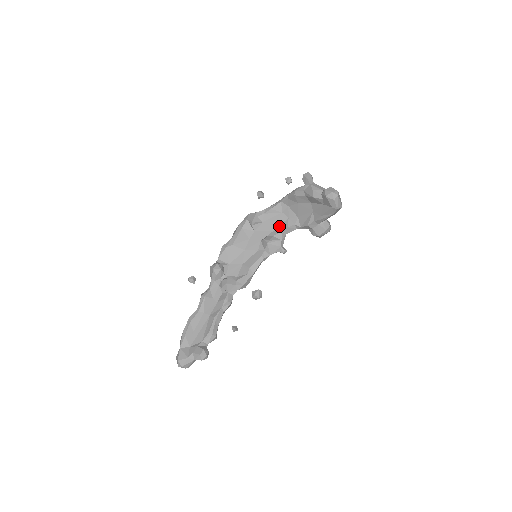
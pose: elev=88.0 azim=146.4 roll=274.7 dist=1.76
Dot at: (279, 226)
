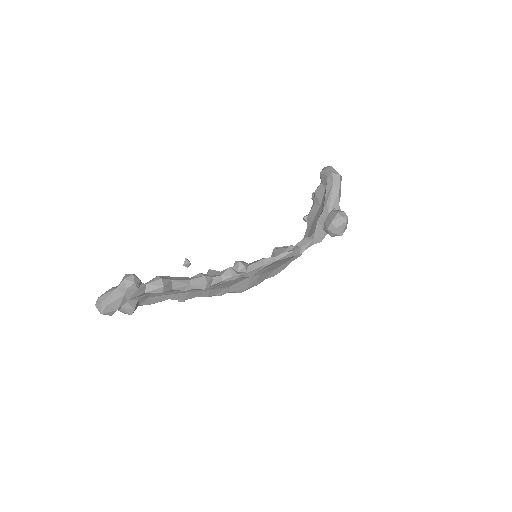
Dot at: occluded
